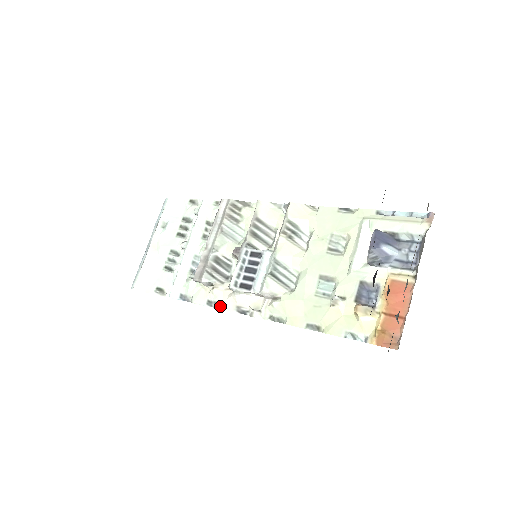
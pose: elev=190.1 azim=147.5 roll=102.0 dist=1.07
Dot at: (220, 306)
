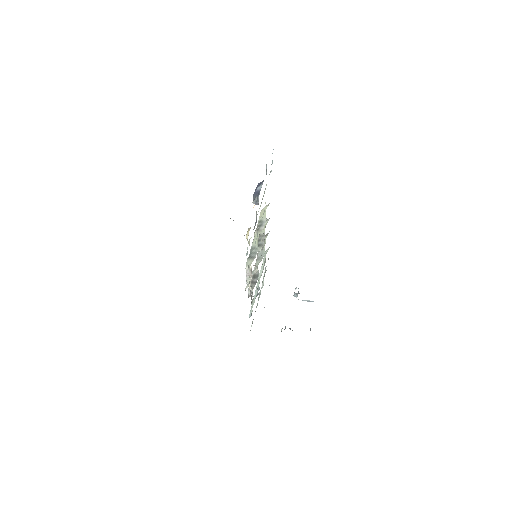
Dot at: occluded
